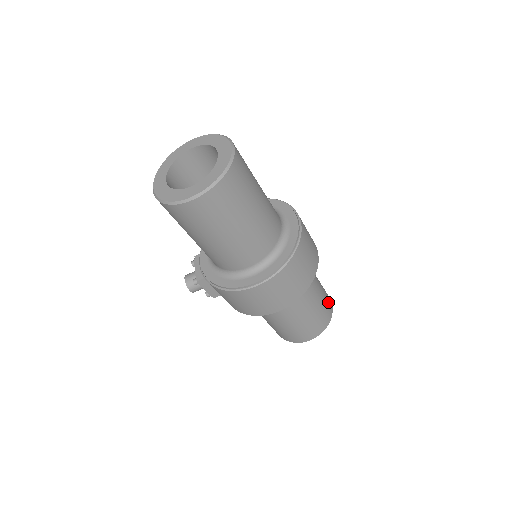
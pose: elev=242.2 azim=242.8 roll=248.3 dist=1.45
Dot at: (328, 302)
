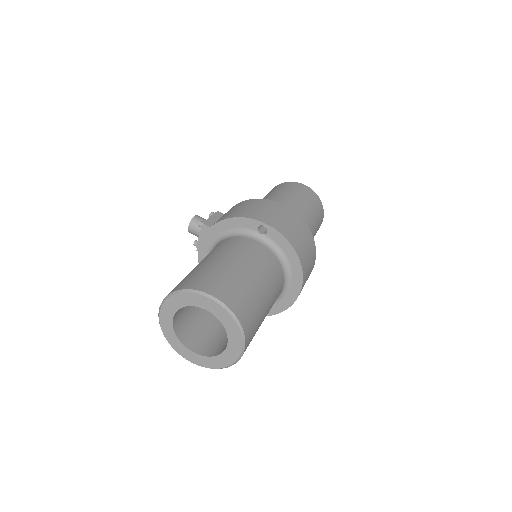
Dot at: (253, 330)
